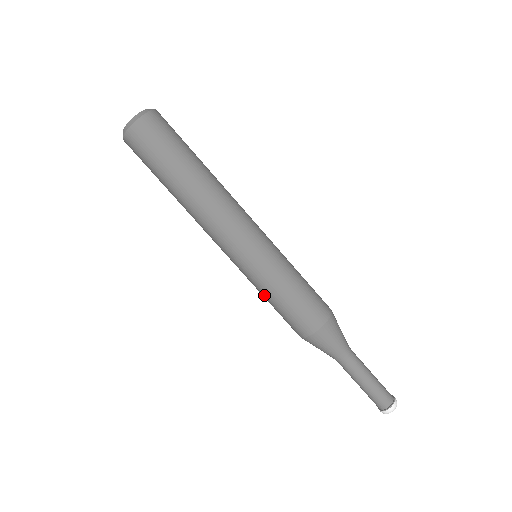
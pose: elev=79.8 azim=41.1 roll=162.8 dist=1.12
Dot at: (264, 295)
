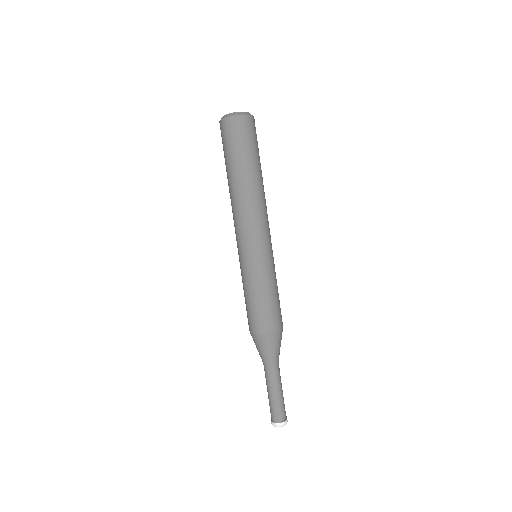
Dot at: (256, 285)
